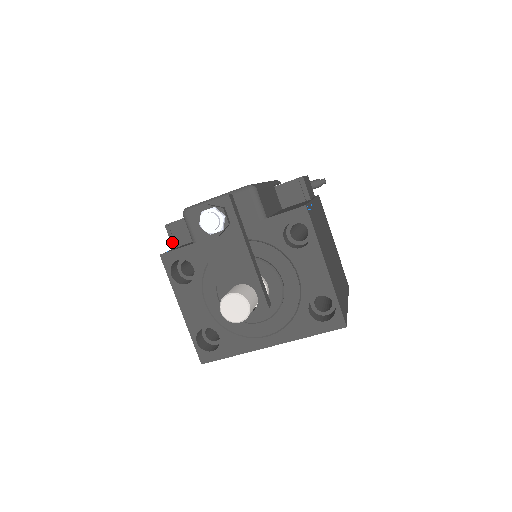
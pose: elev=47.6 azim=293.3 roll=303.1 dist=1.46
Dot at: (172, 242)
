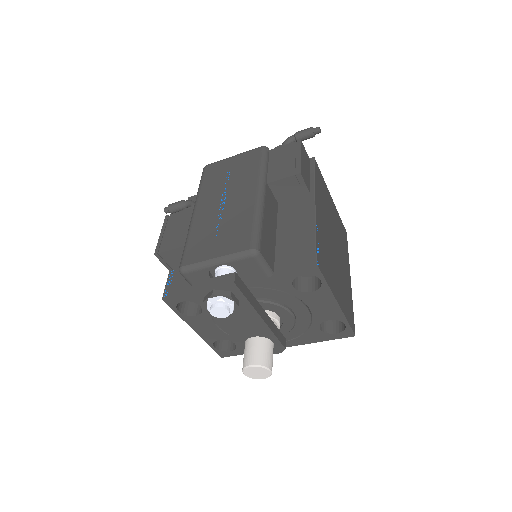
Dot at: (166, 267)
